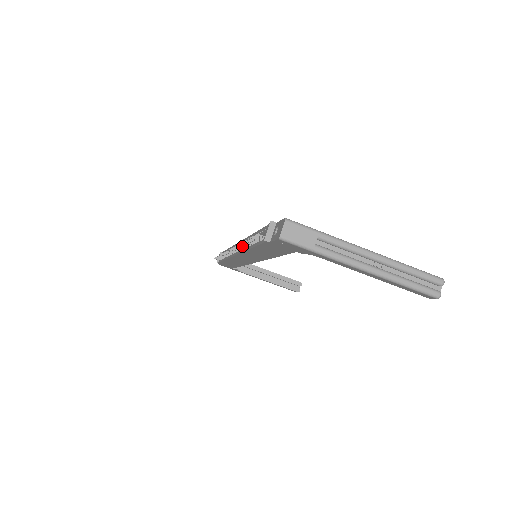
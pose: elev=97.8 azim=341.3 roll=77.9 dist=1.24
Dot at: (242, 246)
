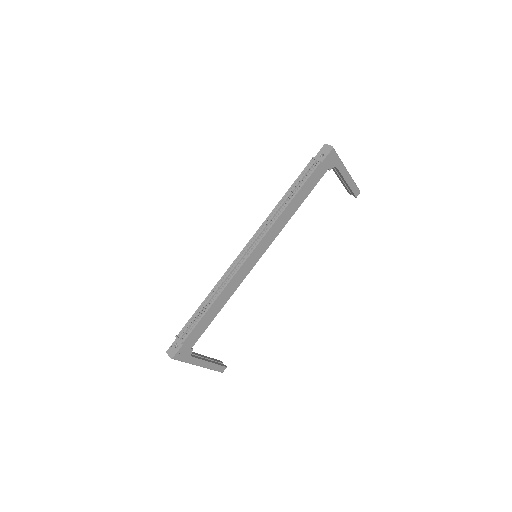
Dot at: (275, 215)
